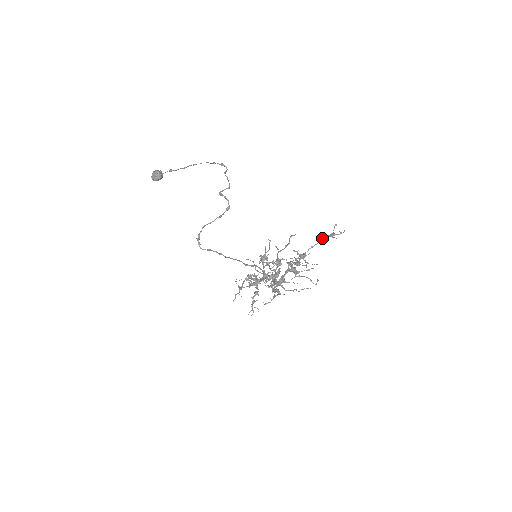
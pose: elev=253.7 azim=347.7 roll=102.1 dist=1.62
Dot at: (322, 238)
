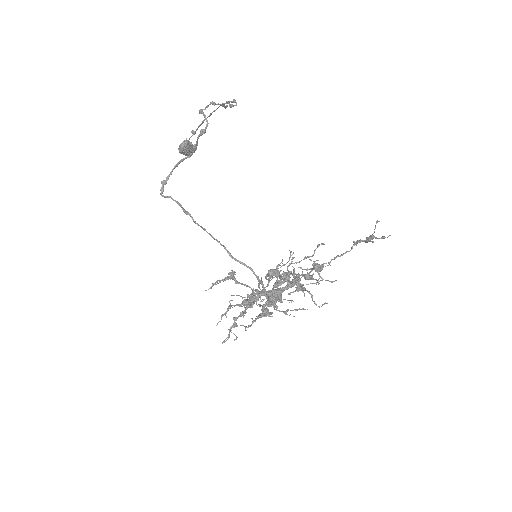
Dot at: occluded
